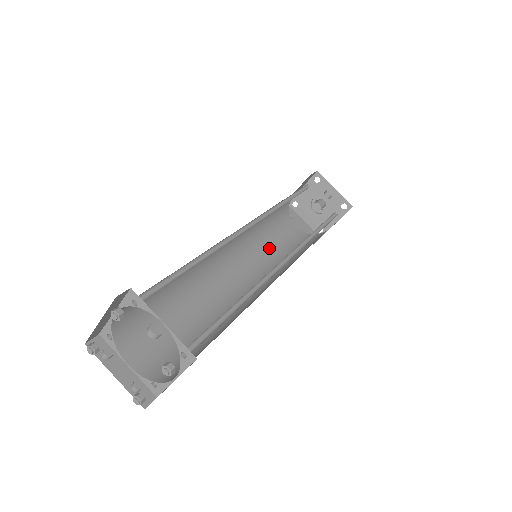
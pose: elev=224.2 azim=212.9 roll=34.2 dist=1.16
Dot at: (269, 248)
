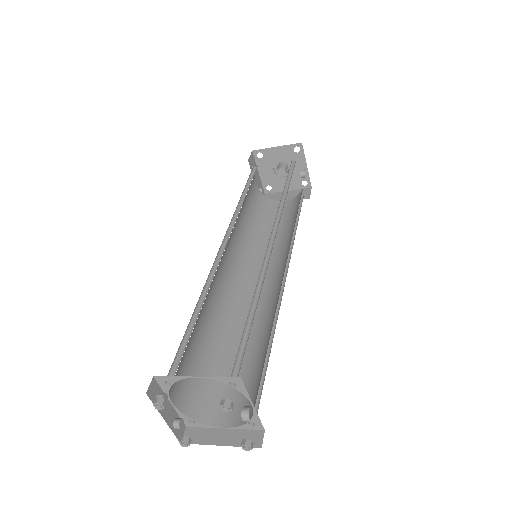
Dot at: (242, 218)
